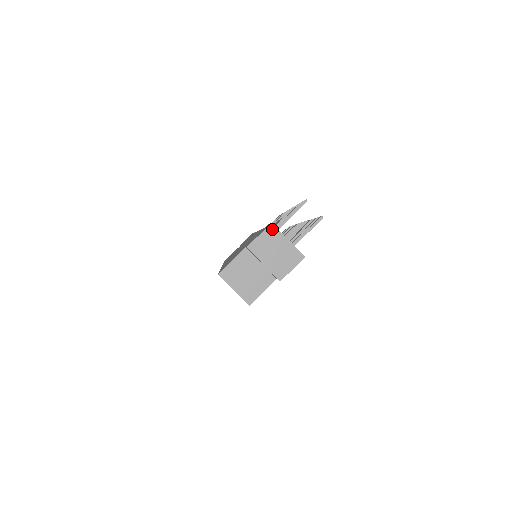
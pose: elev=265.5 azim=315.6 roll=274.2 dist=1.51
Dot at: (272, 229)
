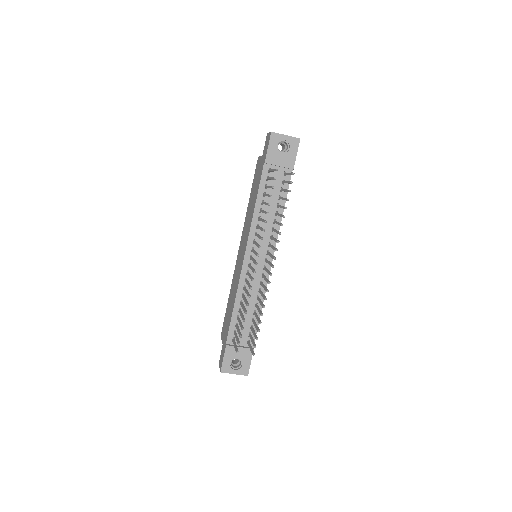
Dot at: (223, 372)
